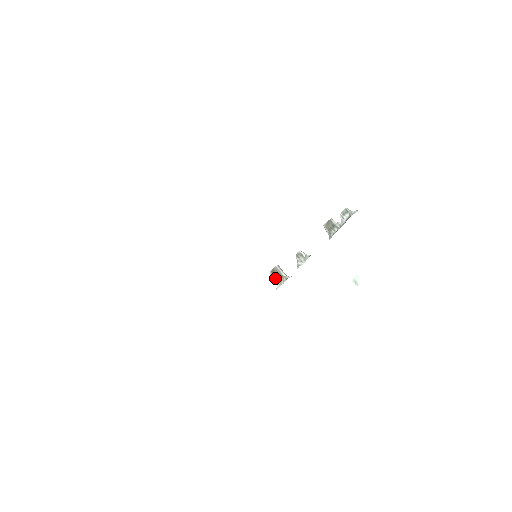
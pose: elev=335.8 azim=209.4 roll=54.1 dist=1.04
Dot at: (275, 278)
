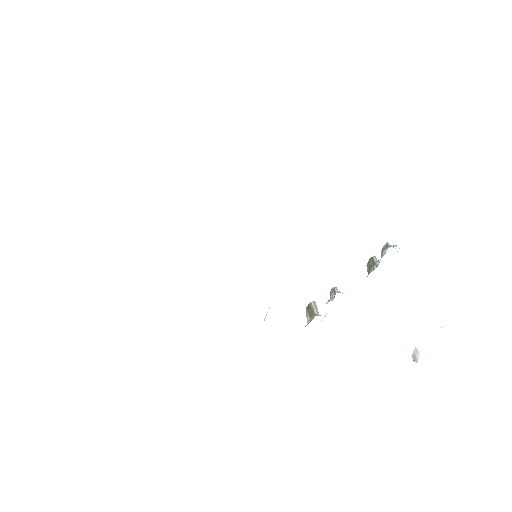
Dot at: (308, 315)
